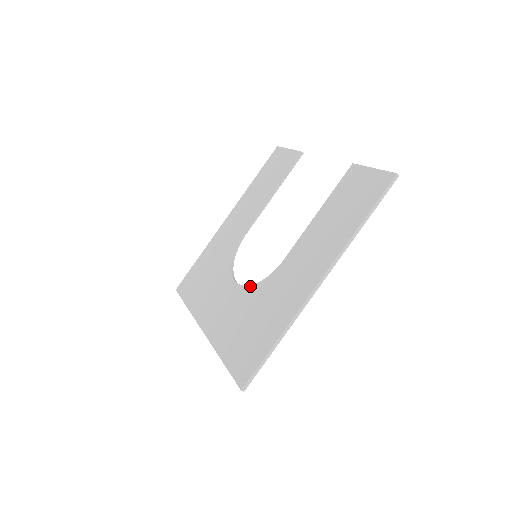
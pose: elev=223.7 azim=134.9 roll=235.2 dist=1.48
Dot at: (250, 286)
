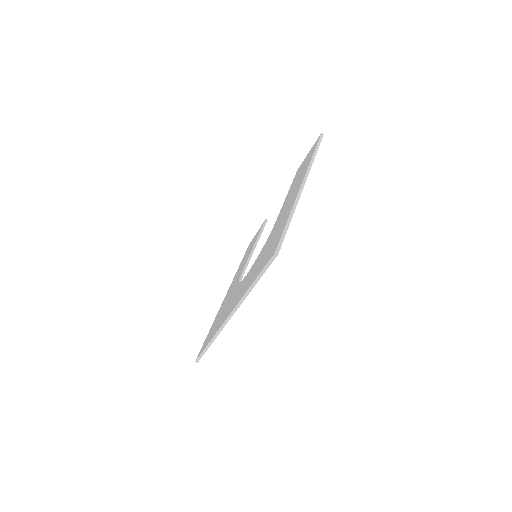
Dot at: (258, 256)
